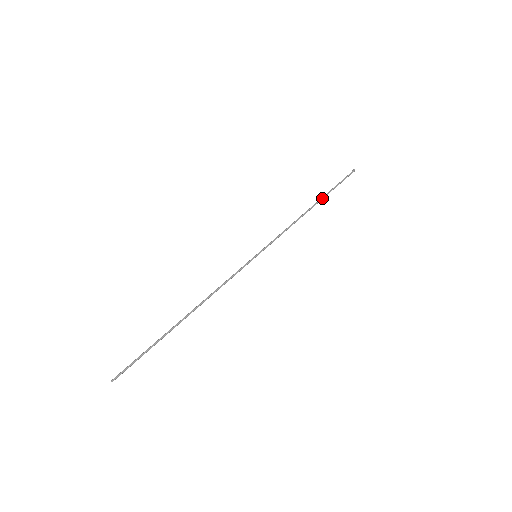
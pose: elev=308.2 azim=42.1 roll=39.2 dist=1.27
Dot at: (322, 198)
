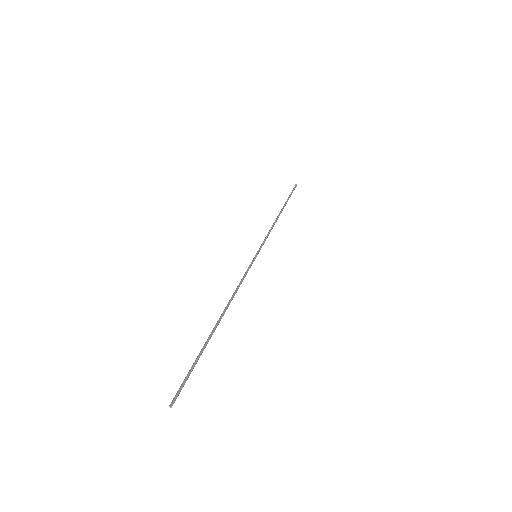
Dot at: (283, 206)
